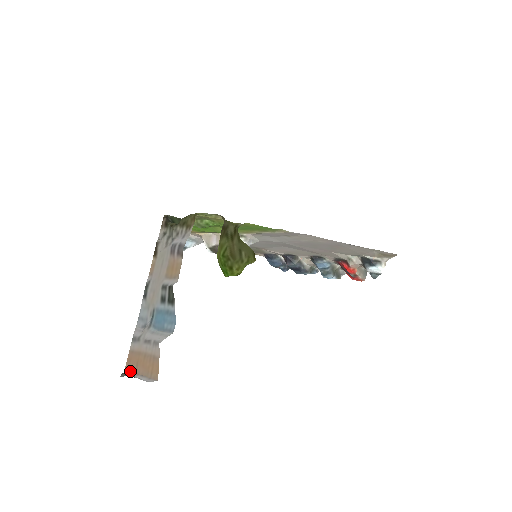
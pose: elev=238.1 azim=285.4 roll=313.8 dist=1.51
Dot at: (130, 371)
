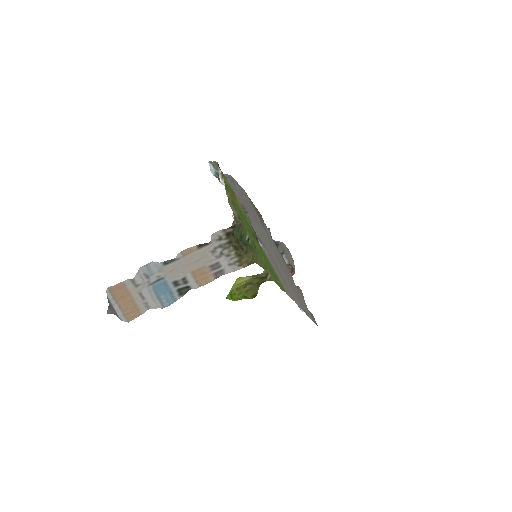
Dot at: (113, 294)
